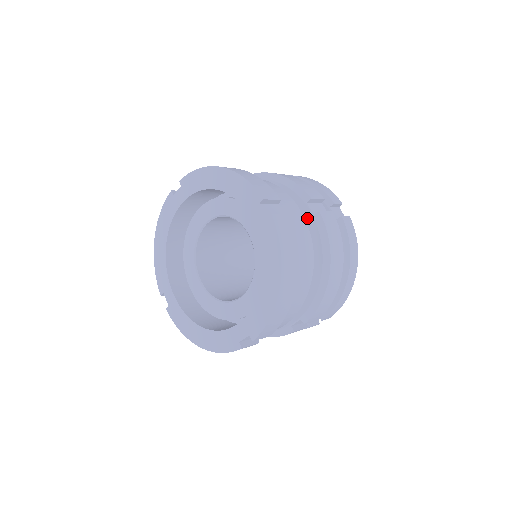
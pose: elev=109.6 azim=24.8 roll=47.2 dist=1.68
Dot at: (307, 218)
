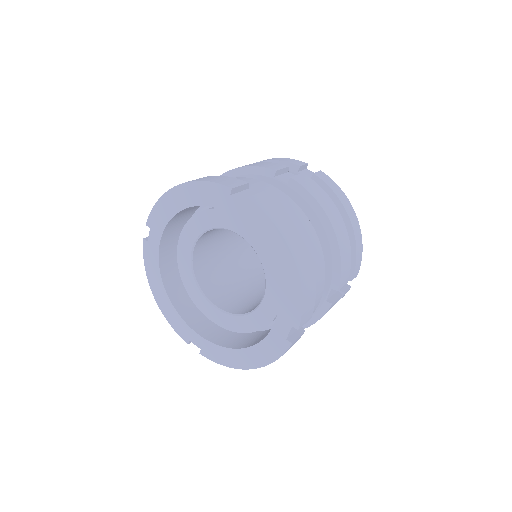
Dot at: (283, 191)
